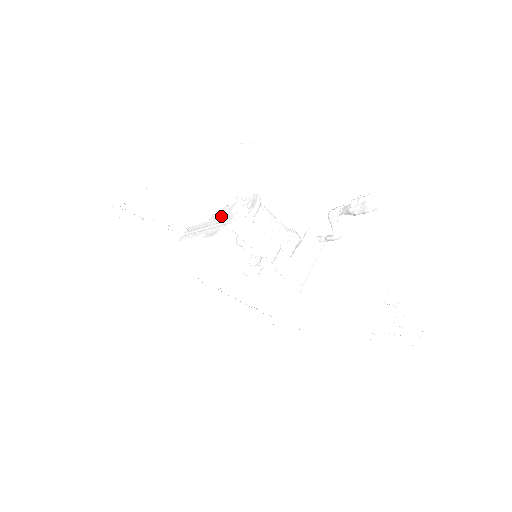
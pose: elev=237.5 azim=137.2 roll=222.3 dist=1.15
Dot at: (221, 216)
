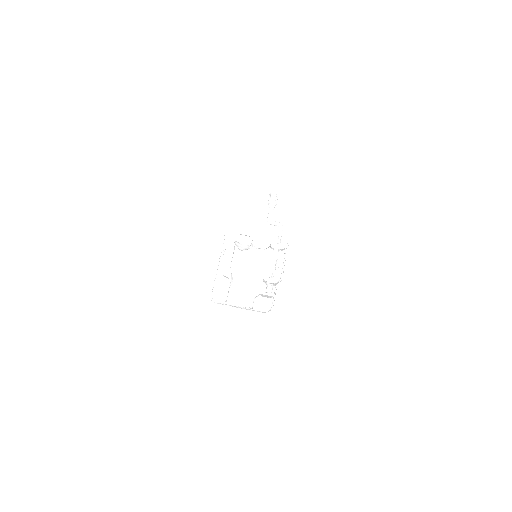
Dot at: occluded
